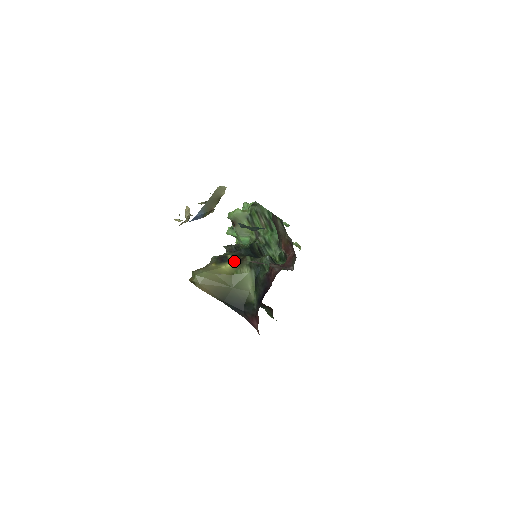
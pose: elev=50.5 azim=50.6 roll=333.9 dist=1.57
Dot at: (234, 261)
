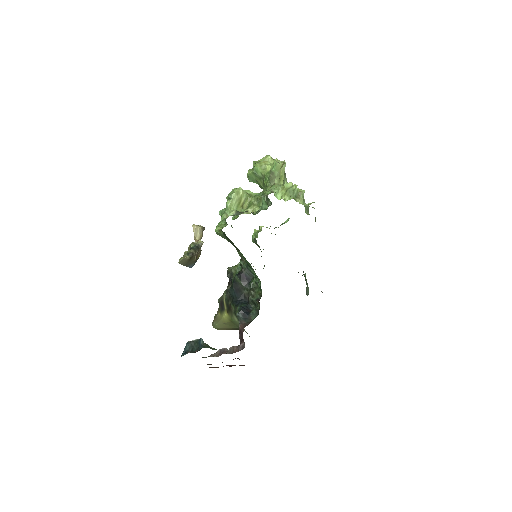
Dot at: (227, 309)
